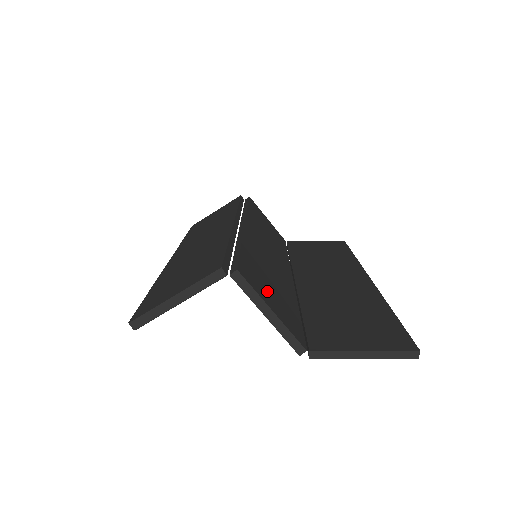
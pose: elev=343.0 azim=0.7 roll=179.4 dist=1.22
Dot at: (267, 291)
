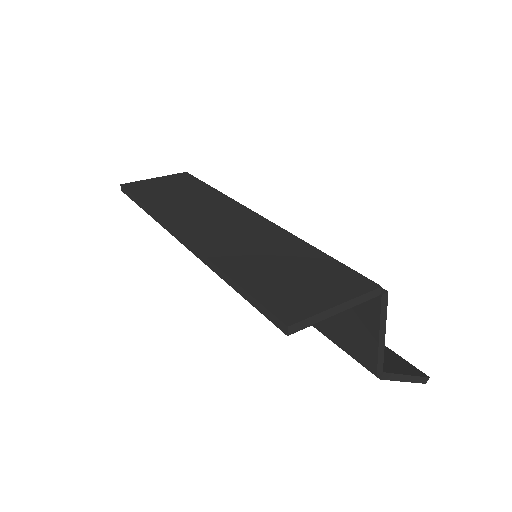
Dot at: occluded
